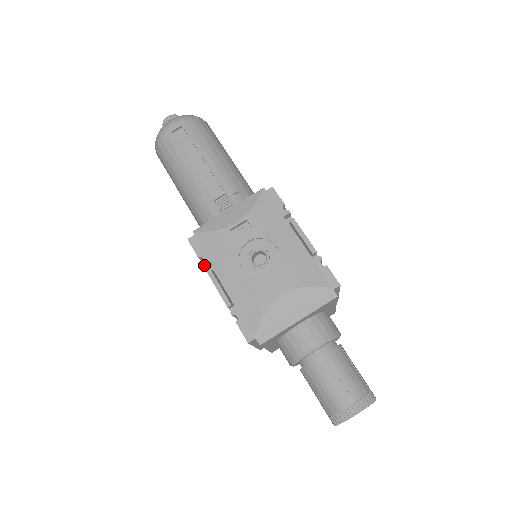
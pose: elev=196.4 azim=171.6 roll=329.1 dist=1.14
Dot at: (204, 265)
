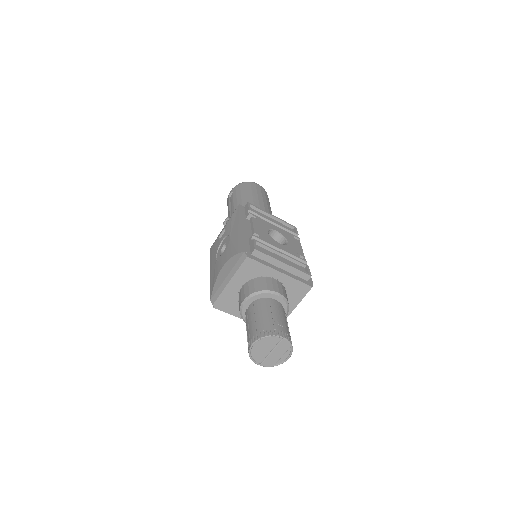
Dot at: occluded
